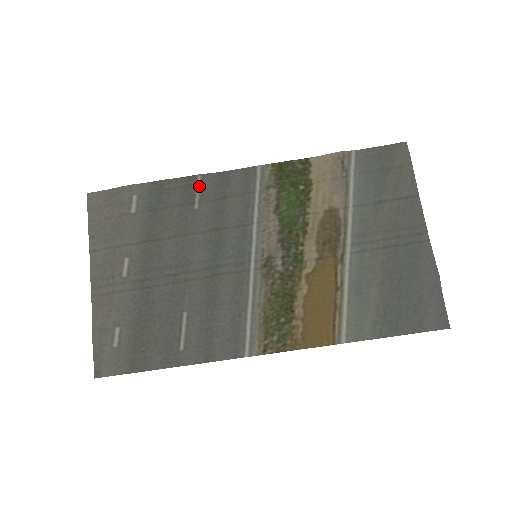
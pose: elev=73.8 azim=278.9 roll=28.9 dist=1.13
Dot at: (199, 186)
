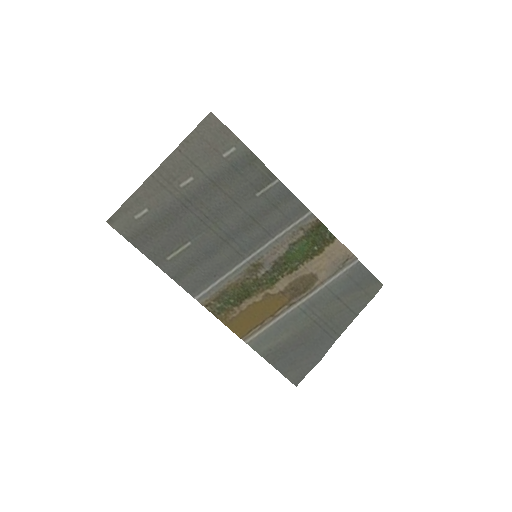
Dot at: (272, 185)
